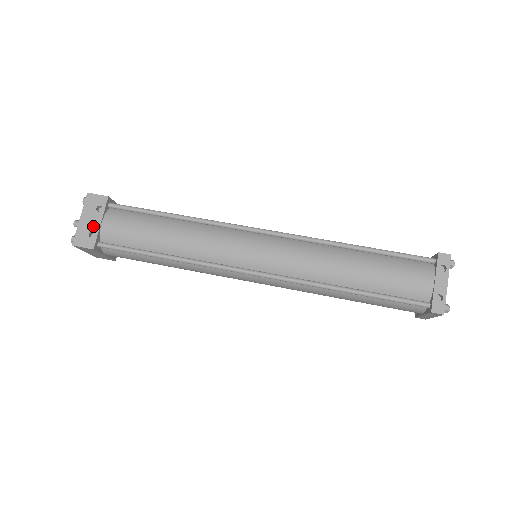
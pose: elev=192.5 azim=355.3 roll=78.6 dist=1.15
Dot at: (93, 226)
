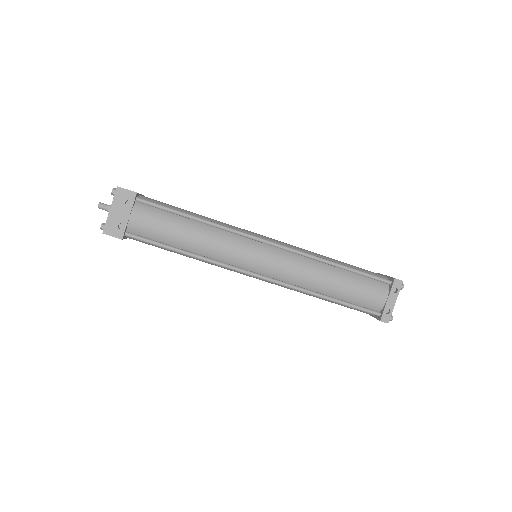
Dot at: (122, 218)
